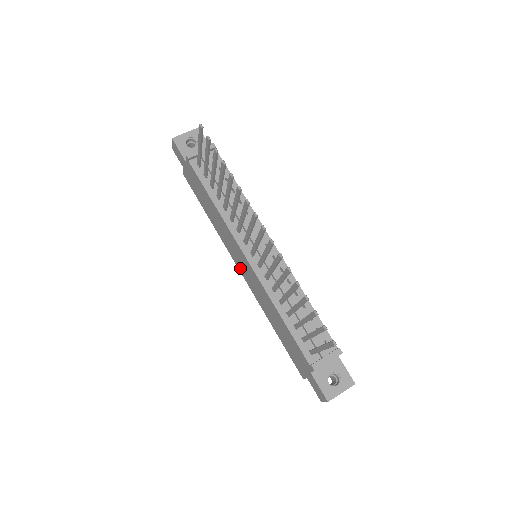
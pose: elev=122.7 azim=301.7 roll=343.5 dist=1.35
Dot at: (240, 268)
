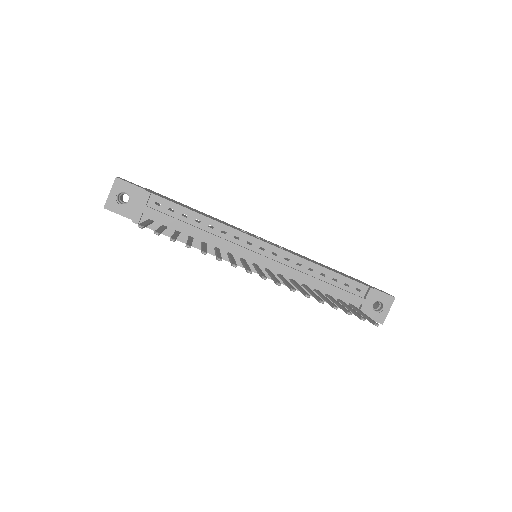
Dot at: occluded
